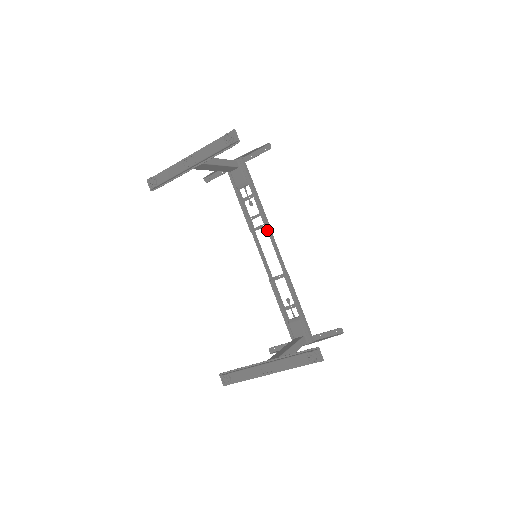
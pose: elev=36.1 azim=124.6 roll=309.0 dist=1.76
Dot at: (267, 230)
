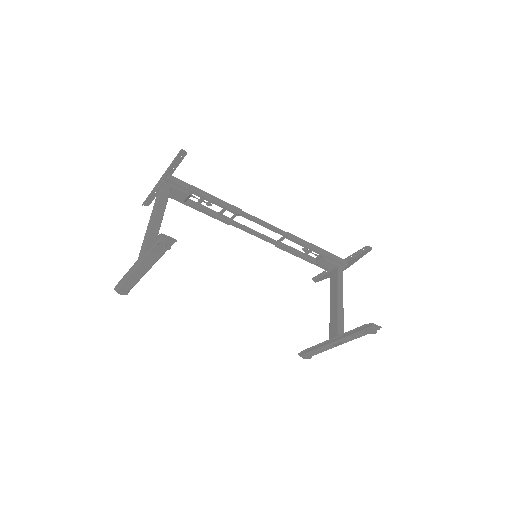
Dot at: (244, 217)
